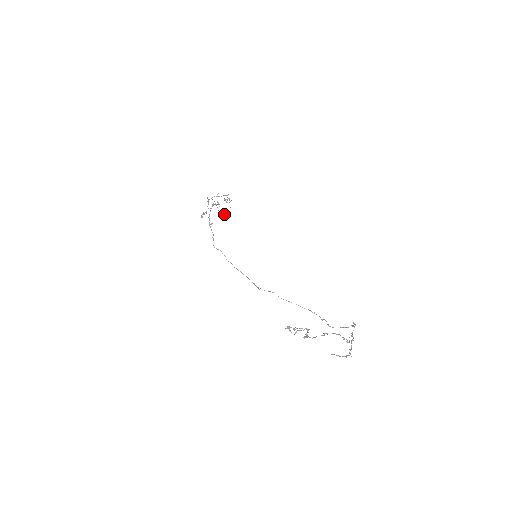
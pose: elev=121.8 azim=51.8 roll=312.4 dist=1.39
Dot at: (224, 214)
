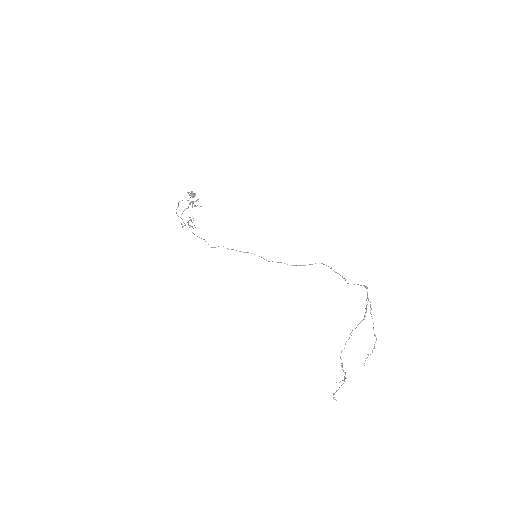
Dot at: (194, 195)
